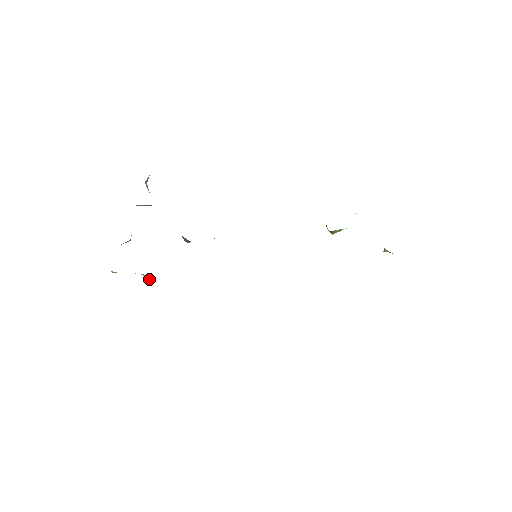
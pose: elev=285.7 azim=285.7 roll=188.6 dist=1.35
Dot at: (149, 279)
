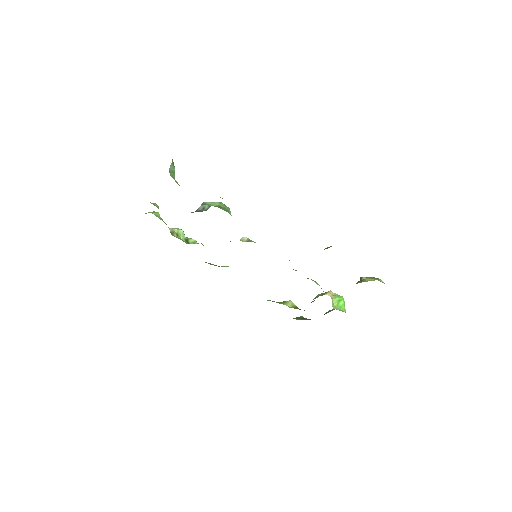
Dot at: (175, 228)
